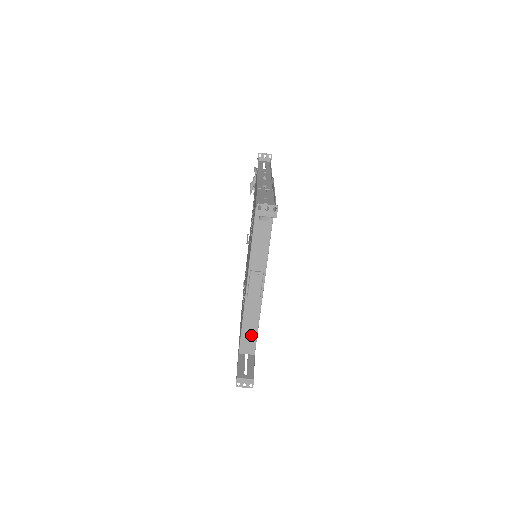
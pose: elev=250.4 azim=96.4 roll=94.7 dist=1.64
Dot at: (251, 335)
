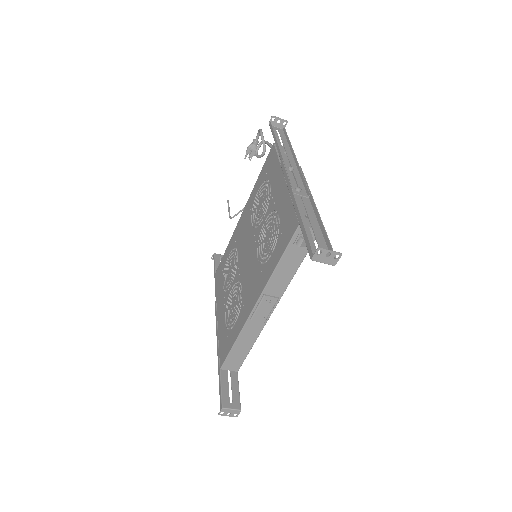
Dot at: (241, 354)
